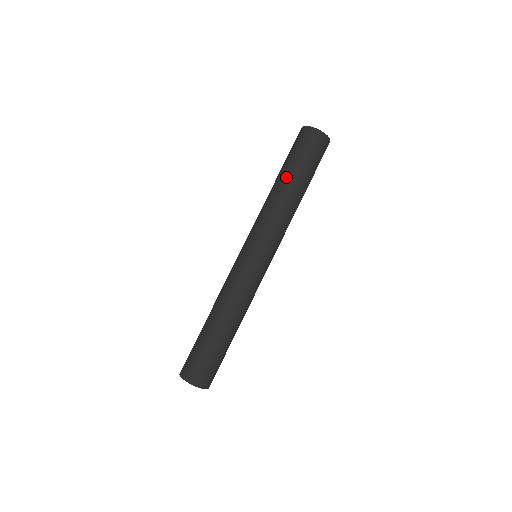
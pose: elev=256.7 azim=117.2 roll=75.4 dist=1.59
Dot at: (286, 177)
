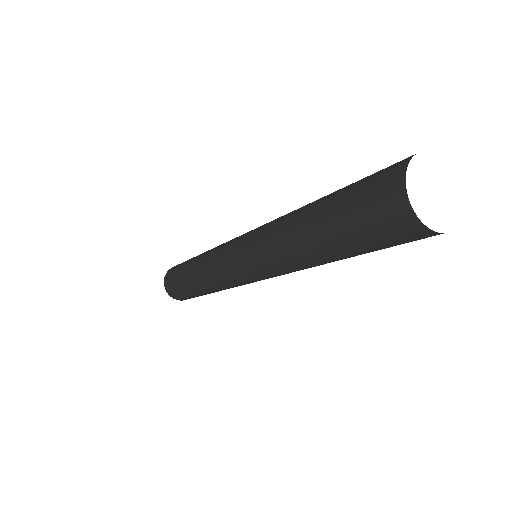
Dot at: (314, 235)
